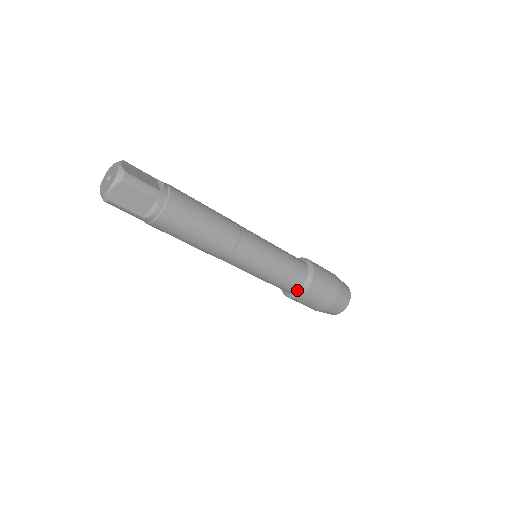
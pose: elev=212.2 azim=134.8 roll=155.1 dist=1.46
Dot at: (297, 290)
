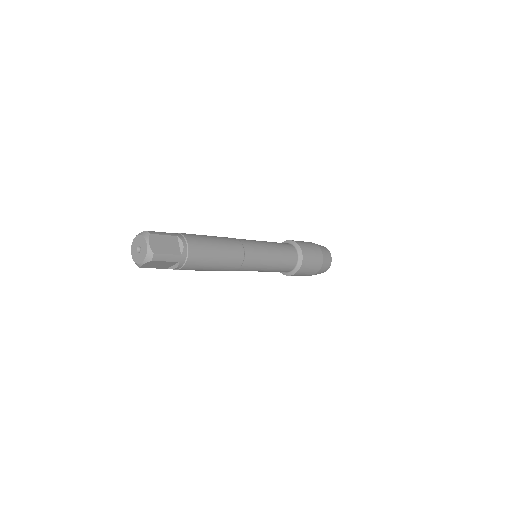
Dot at: (287, 272)
